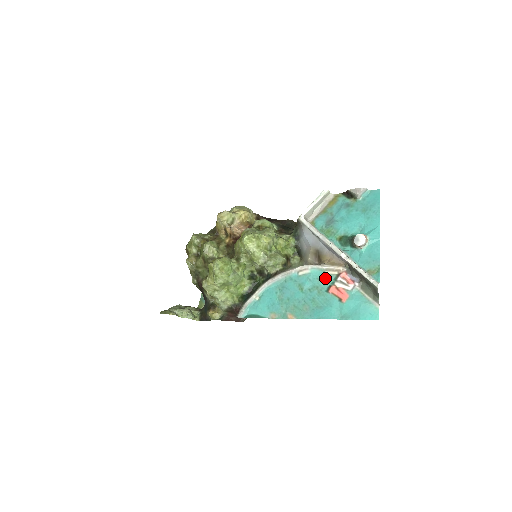
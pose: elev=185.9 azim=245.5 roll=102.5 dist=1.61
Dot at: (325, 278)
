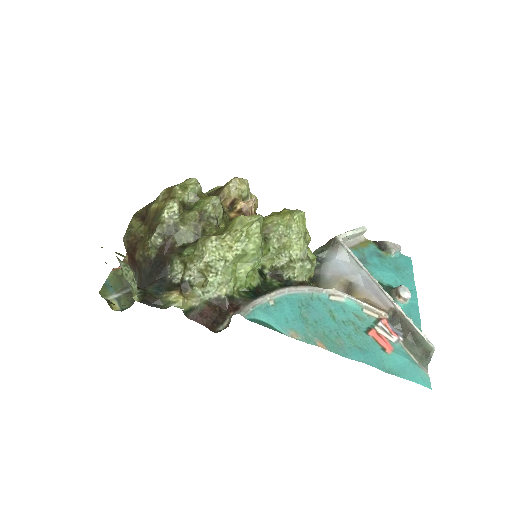
Dot at: (363, 316)
